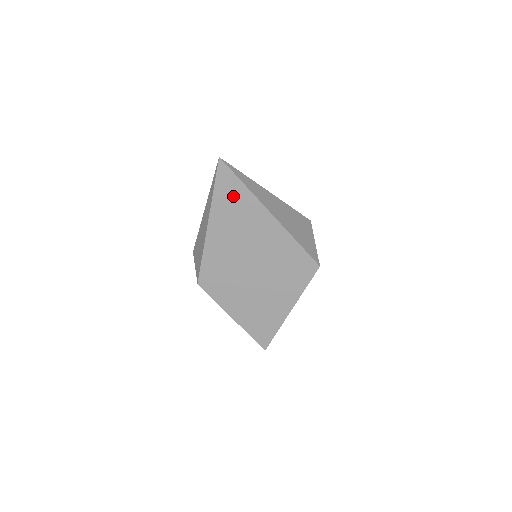
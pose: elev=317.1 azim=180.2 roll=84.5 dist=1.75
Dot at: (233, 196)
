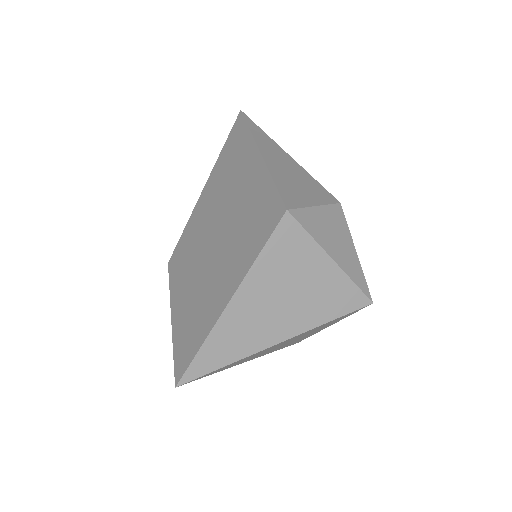
Dot at: (236, 144)
